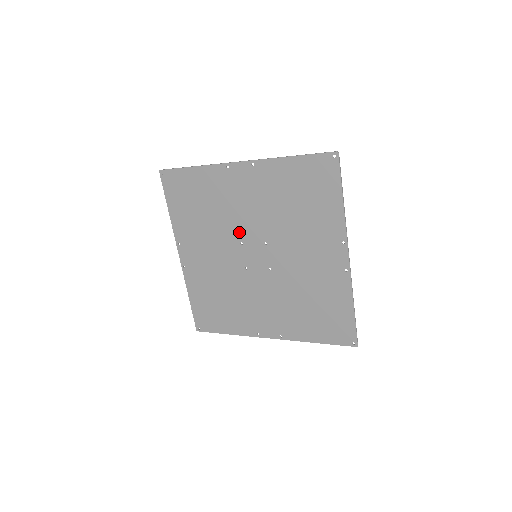
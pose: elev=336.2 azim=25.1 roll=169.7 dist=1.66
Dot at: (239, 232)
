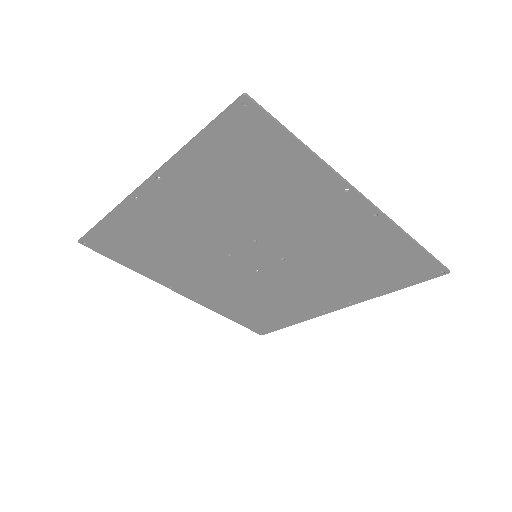
Dot at: (267, 234)
